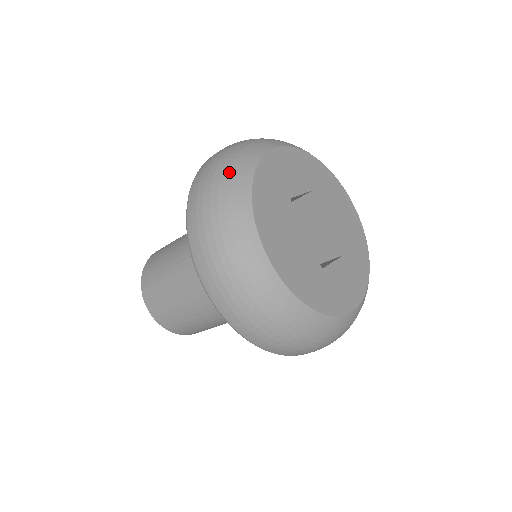
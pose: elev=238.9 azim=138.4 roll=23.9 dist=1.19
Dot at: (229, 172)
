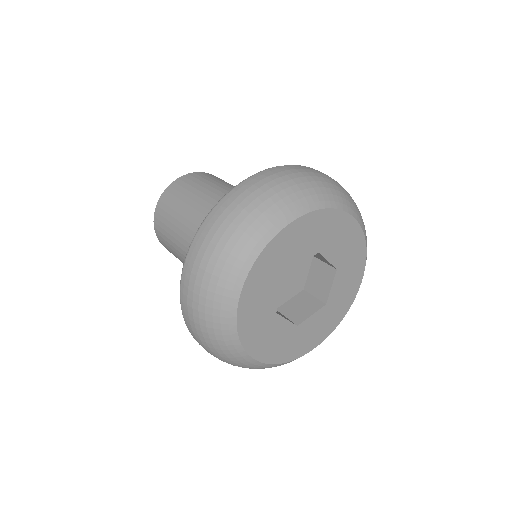
Dot at: (228, 258)
